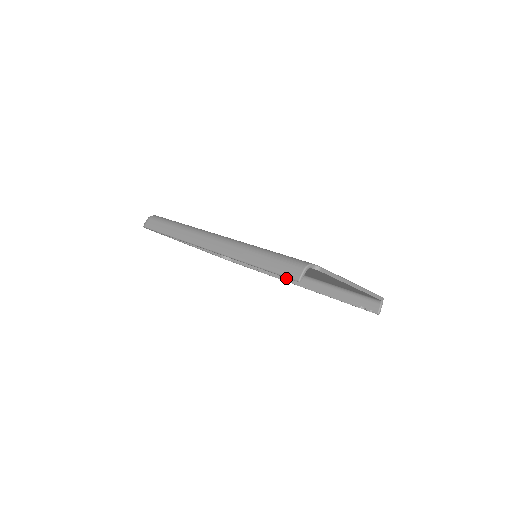
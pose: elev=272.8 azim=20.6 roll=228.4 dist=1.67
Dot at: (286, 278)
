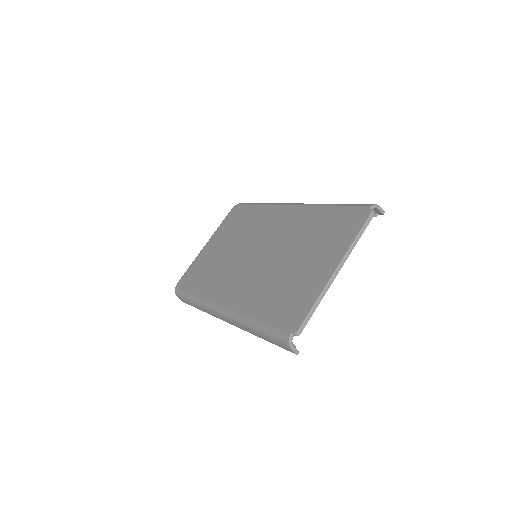
Dot at: occluded
